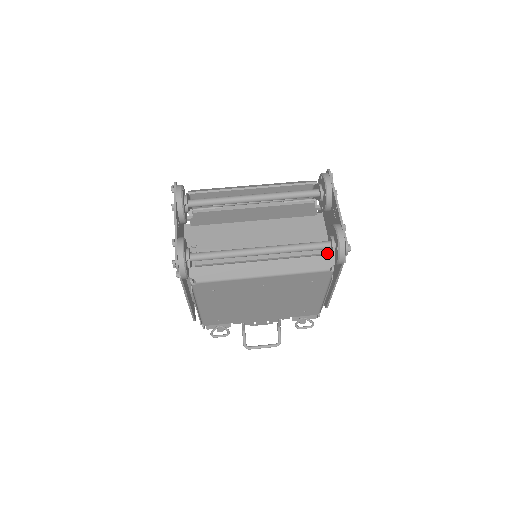
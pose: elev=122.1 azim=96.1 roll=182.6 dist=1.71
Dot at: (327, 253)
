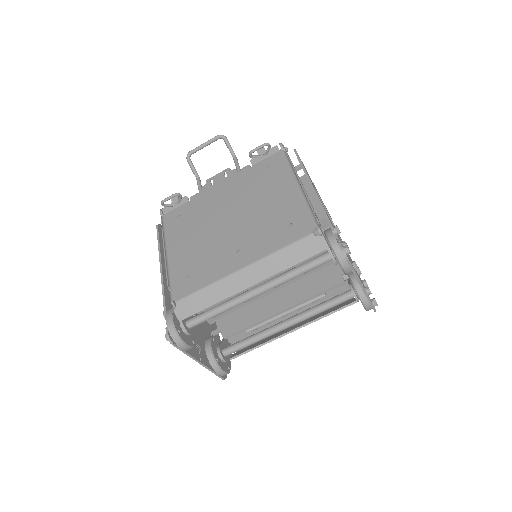
Dot at: occluded
